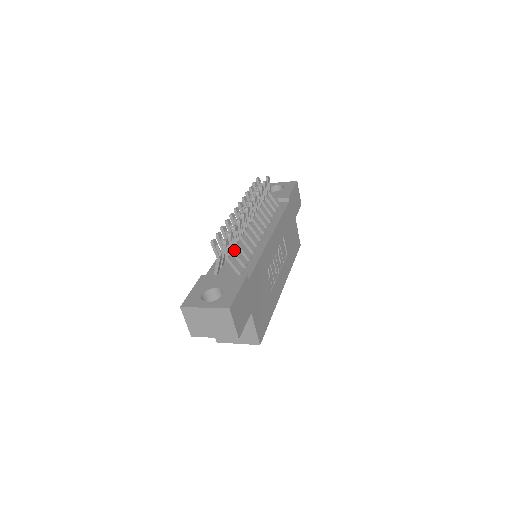
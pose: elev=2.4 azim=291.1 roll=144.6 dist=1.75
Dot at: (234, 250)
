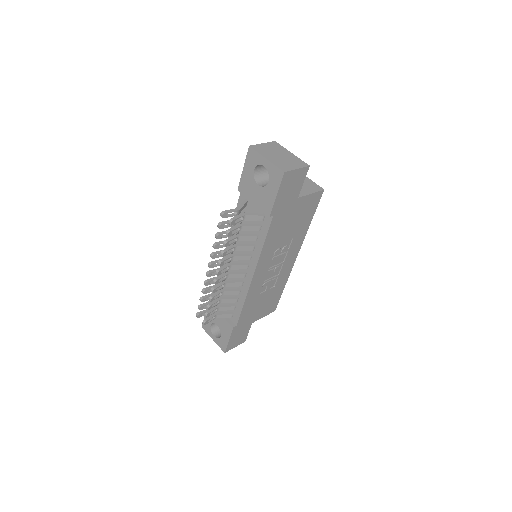
Dot at: (218, 310)
